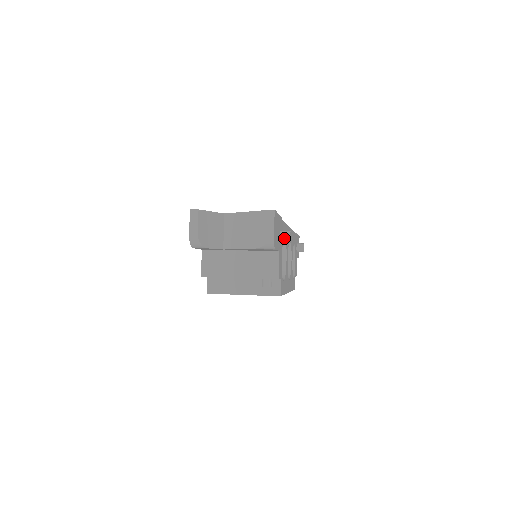
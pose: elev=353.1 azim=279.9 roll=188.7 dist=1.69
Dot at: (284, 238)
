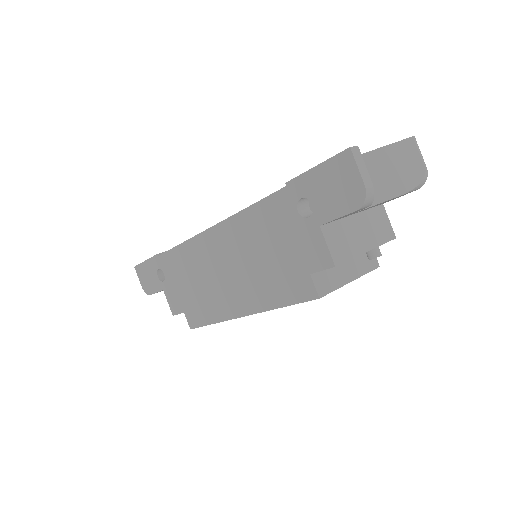
Dot at: occluded
